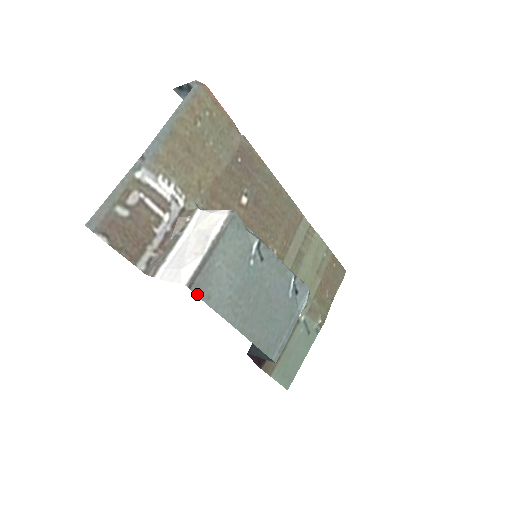
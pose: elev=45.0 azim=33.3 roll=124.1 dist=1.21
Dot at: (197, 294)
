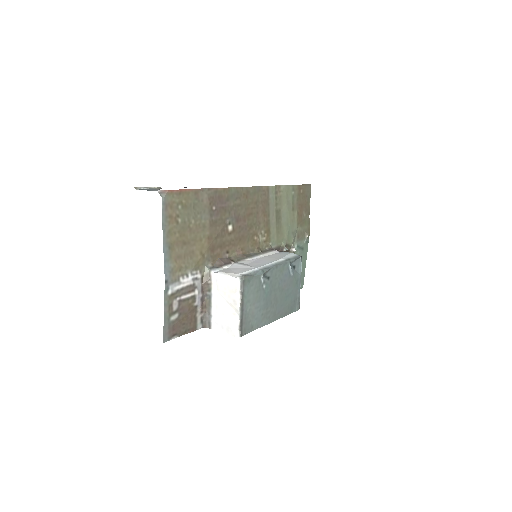
Dot at: (246, 333)
